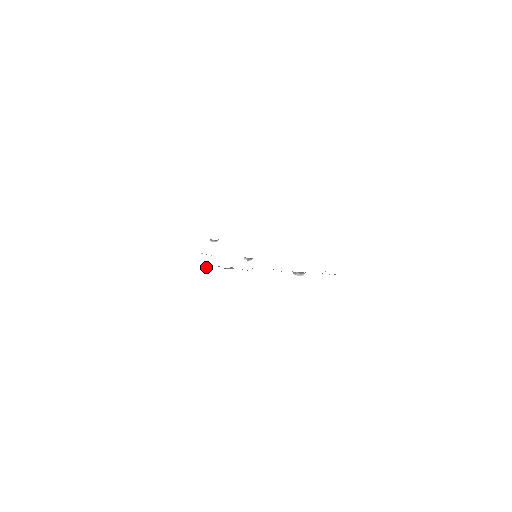
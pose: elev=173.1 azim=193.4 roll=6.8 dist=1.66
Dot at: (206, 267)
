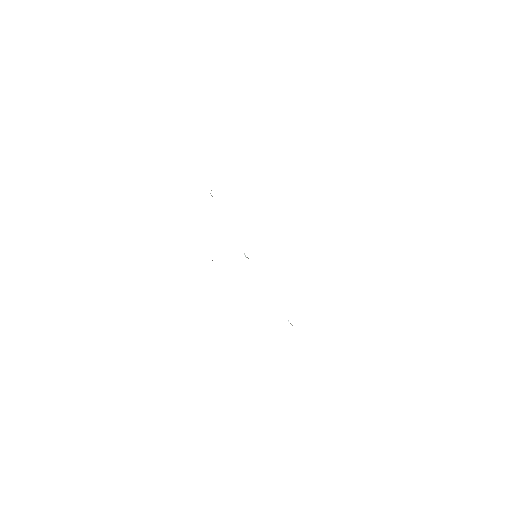
Dot at: occluded
